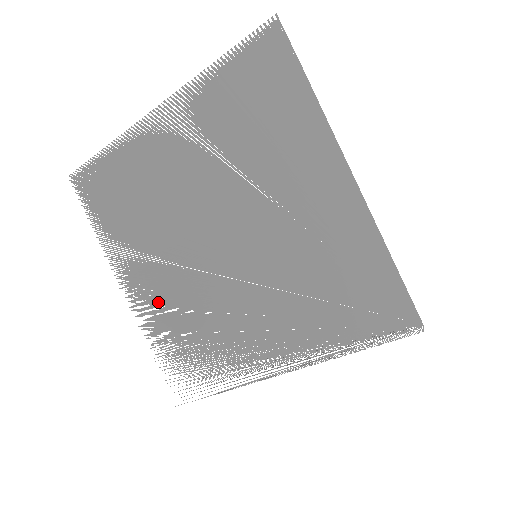
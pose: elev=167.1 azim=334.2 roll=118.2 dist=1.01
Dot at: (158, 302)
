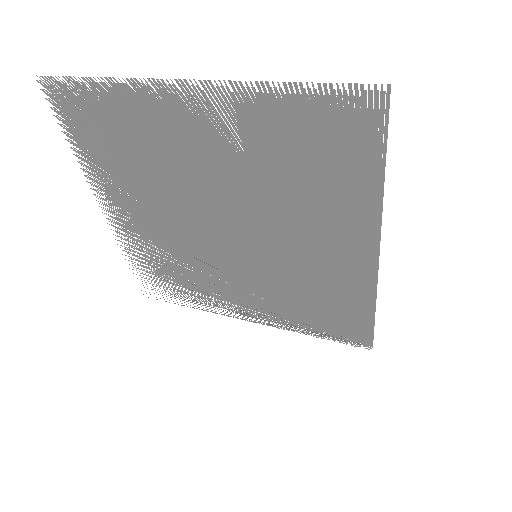
Dot at: occluded
